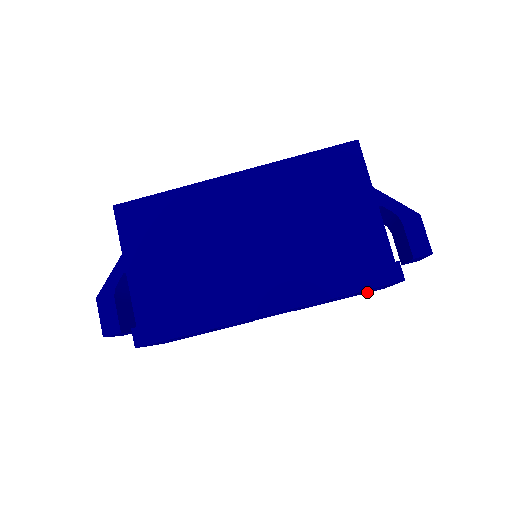
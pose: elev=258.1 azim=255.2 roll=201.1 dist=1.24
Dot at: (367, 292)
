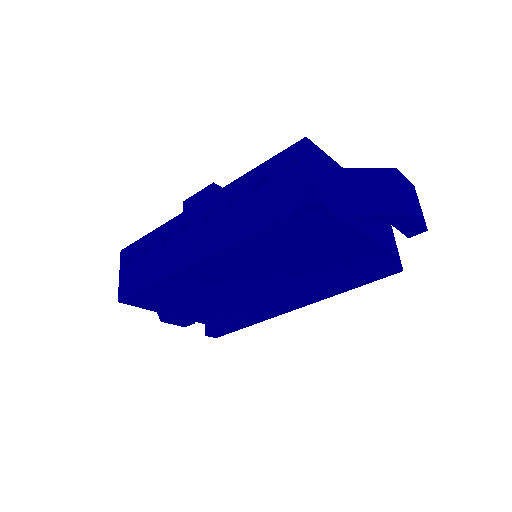
Dot at: occluded
